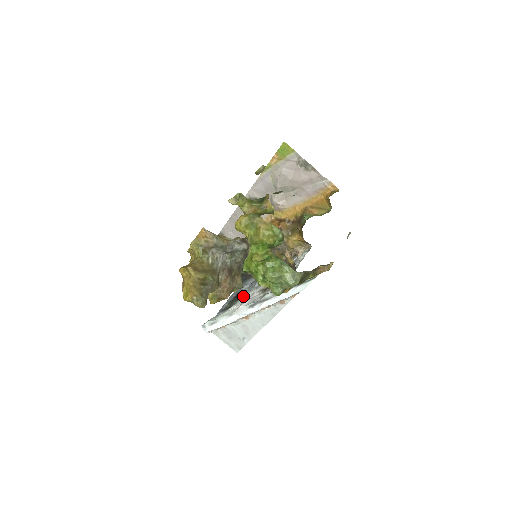
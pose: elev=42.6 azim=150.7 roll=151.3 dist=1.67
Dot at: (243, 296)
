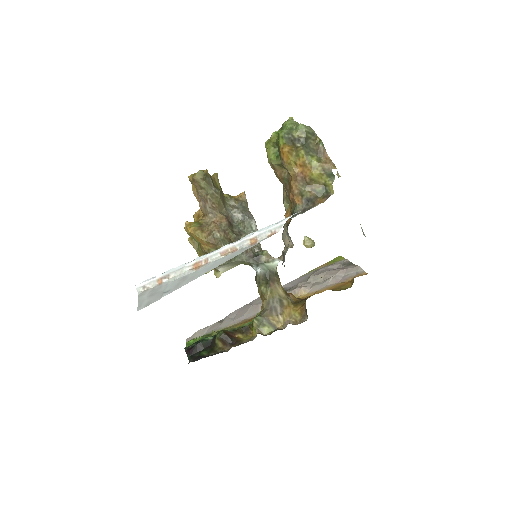
Dot at: occluded
